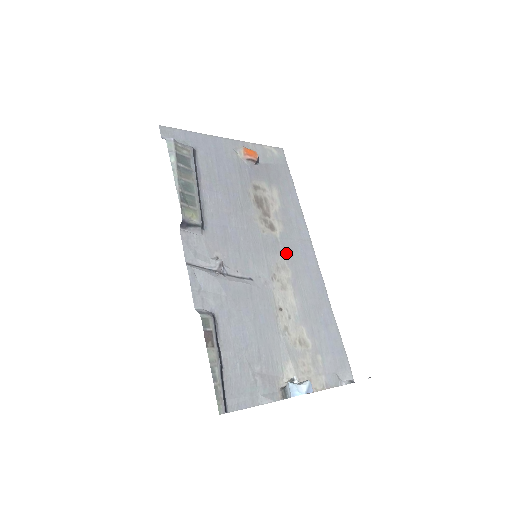
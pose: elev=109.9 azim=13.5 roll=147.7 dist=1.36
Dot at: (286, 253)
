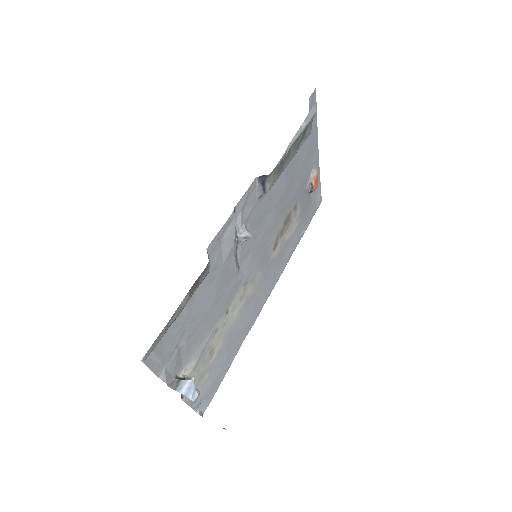
Dot at: (263, 275)
